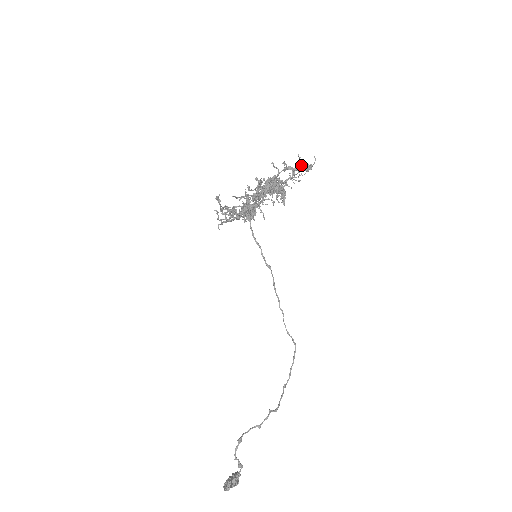
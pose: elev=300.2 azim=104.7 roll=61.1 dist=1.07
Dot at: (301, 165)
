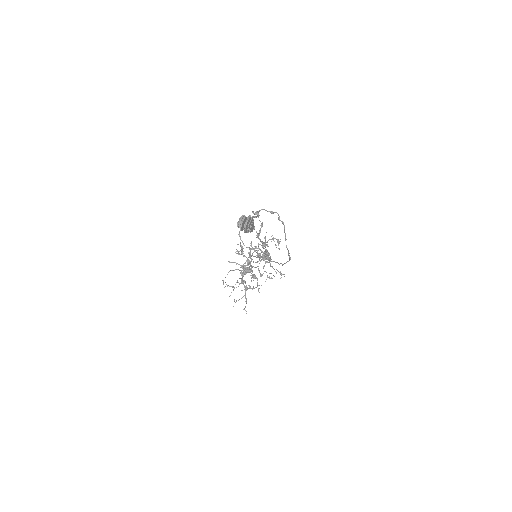
Dot at: occluded
